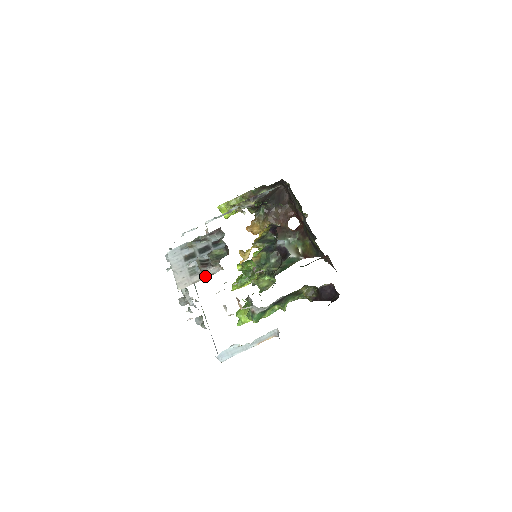
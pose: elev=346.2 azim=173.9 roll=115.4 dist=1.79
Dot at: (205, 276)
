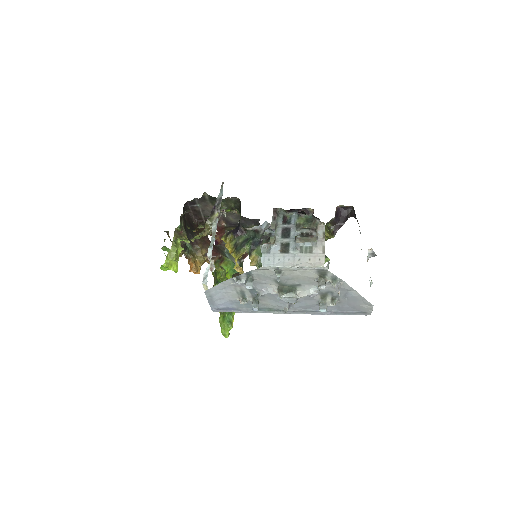
Dot at: (322, 240)
